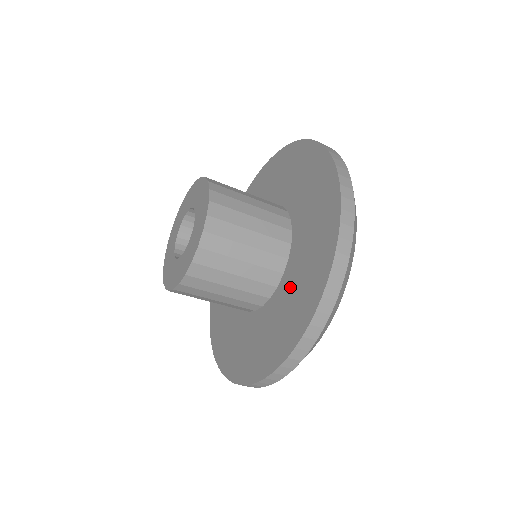
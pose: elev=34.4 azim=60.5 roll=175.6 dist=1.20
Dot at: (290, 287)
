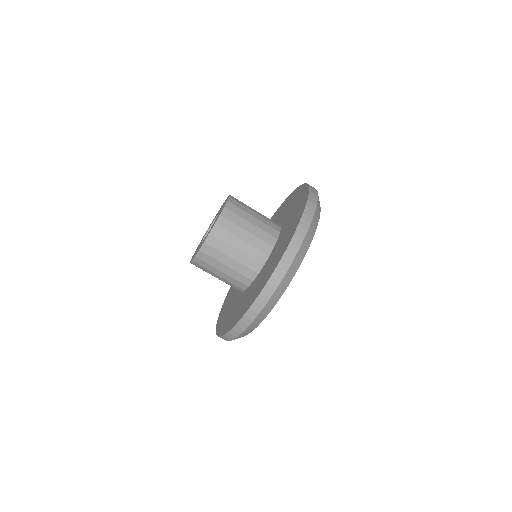
Dot at: (271, 259)
